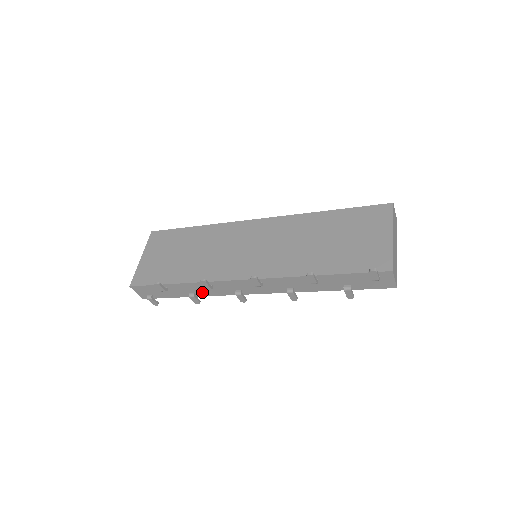
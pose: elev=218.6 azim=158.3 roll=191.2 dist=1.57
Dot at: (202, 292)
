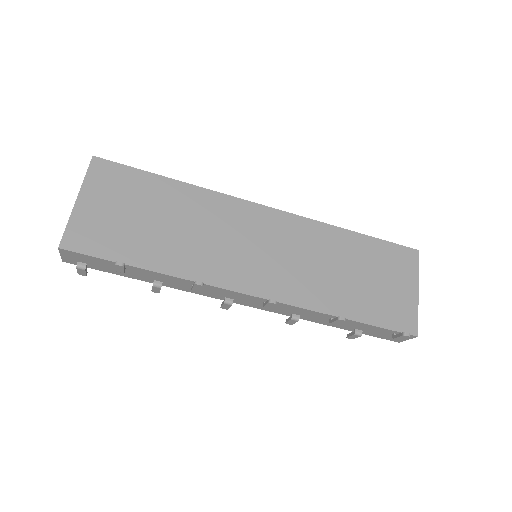
Dot at: (174, 285)
